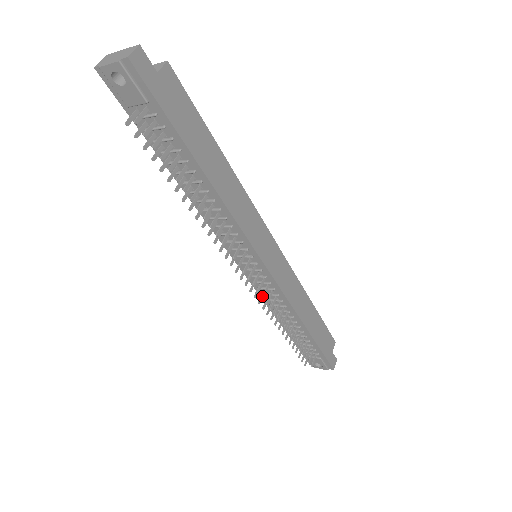
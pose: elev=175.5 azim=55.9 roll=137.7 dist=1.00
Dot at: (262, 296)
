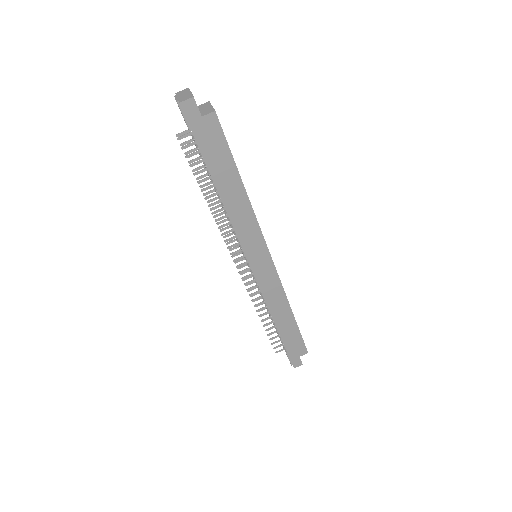
Dot at: (245, 283)
